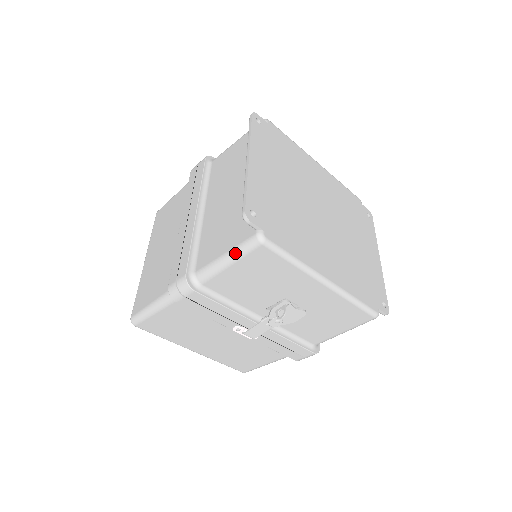
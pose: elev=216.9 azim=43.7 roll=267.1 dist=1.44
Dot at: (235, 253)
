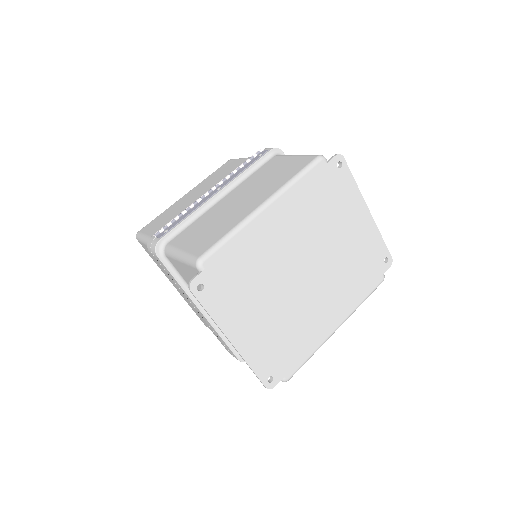
Dot at: occluded
